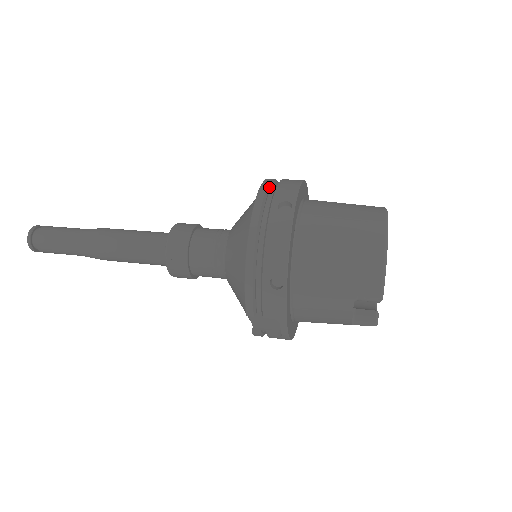
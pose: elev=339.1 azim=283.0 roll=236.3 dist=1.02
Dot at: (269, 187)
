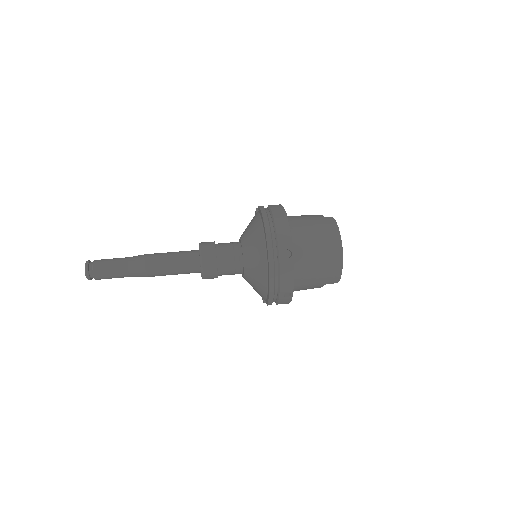
Dot at: (271, 235)
